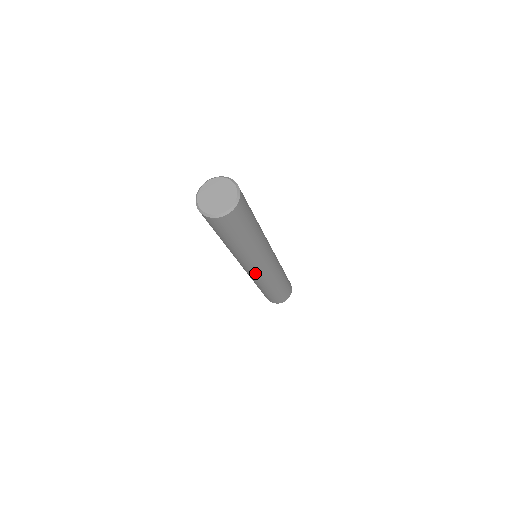
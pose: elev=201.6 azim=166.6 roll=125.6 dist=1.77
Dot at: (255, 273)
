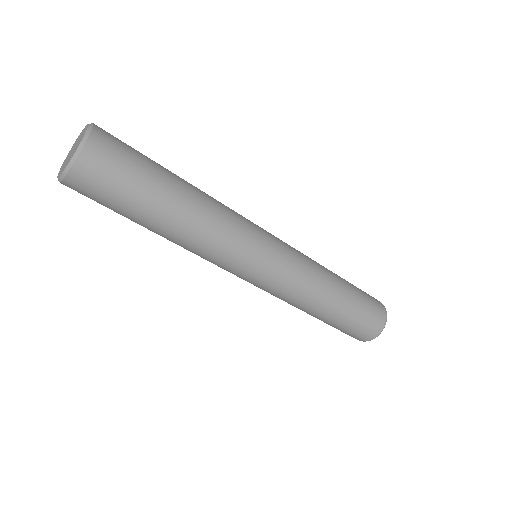
Dot at: (273, 261)
